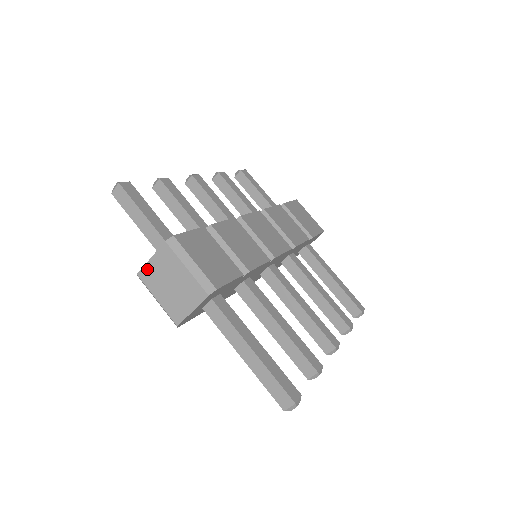
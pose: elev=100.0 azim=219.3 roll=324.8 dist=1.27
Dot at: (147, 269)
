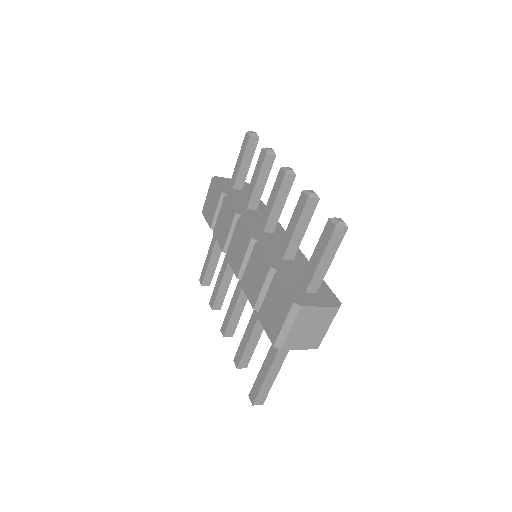
Dot at: (311, 310)
